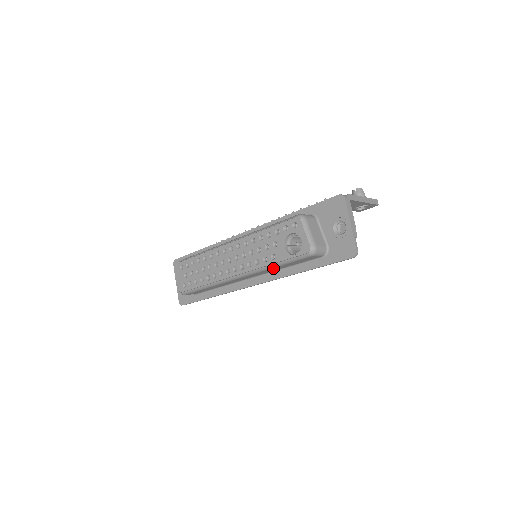
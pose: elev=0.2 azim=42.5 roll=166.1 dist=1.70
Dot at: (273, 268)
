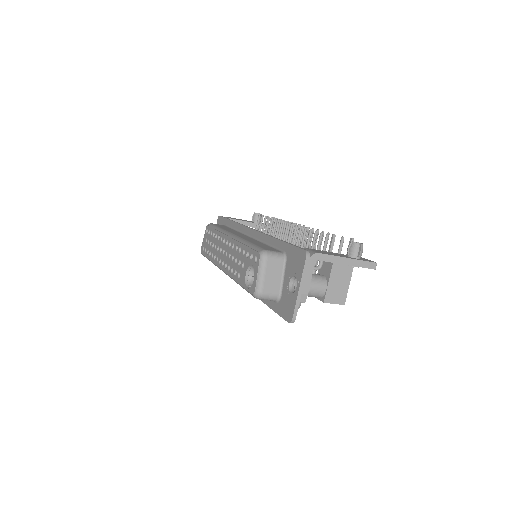
Dot at: occluded
